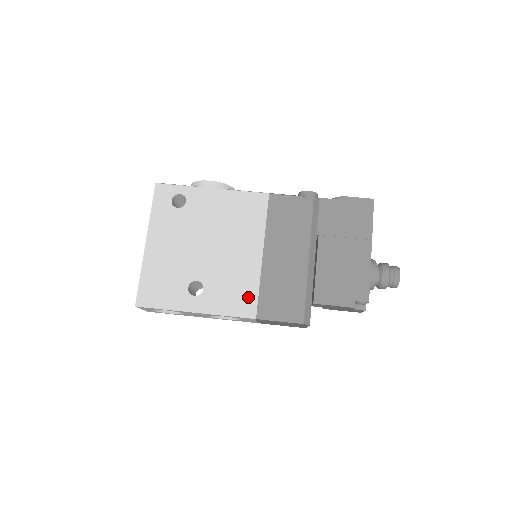
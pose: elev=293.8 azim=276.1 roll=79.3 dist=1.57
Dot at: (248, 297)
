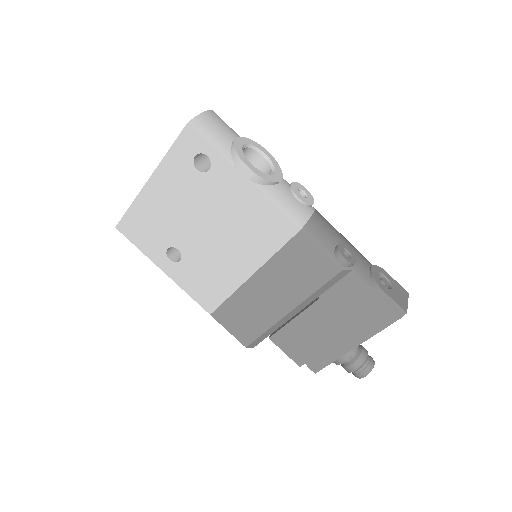
Dot at: (214, 296)
